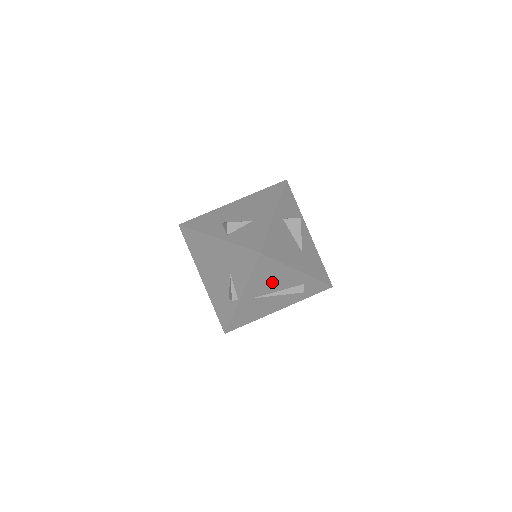
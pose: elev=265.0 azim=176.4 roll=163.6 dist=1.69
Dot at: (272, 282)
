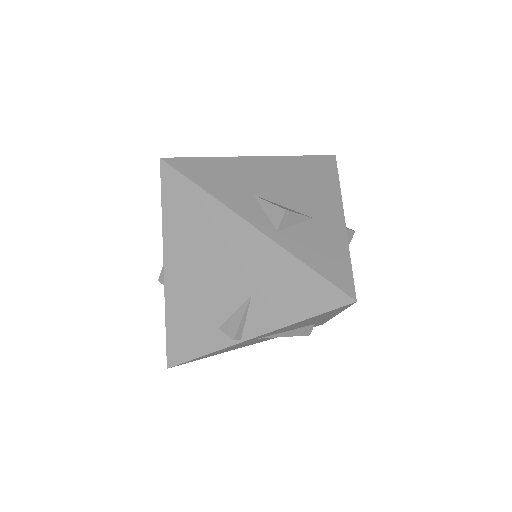
Dot at: (301, 324)
